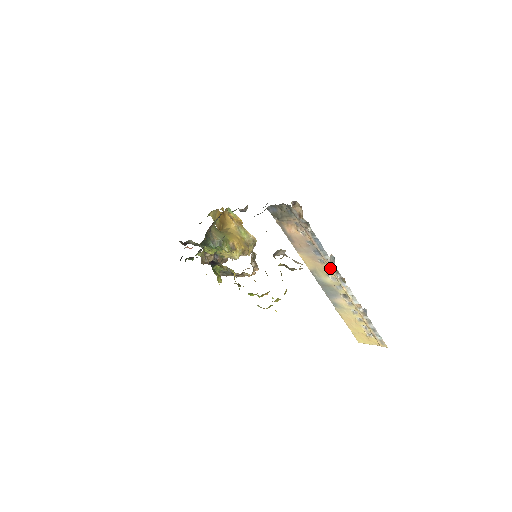
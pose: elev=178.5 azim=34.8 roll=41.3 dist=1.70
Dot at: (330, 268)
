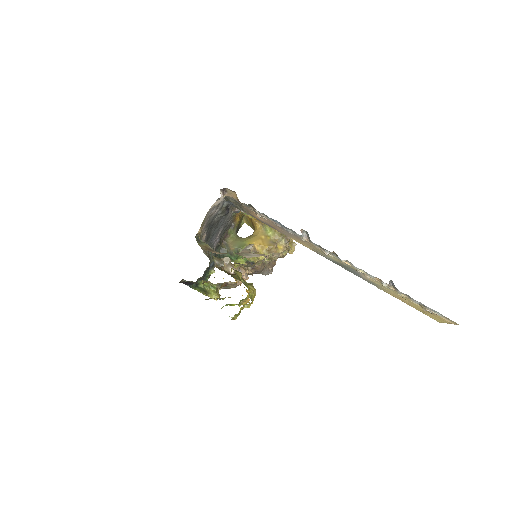
Dot at: (314, 245)
